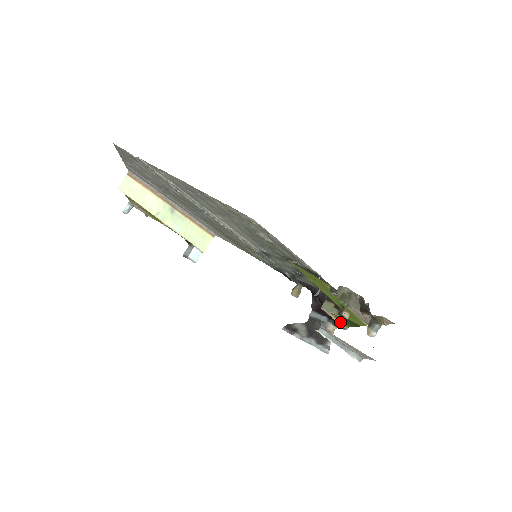
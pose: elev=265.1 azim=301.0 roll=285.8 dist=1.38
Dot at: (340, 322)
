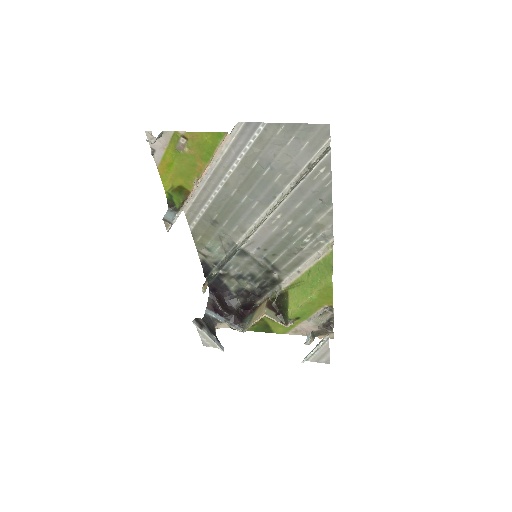
Dot at: (251, 326)
